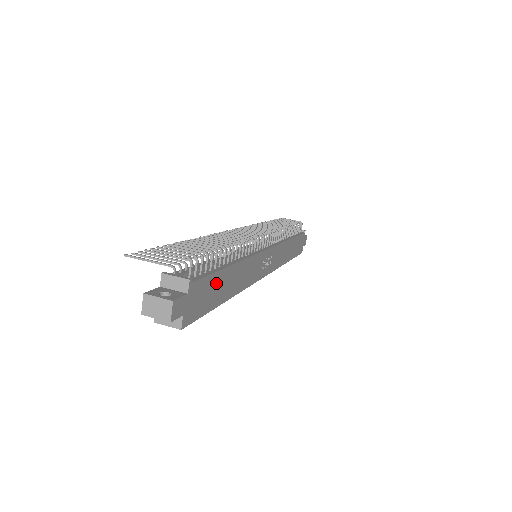
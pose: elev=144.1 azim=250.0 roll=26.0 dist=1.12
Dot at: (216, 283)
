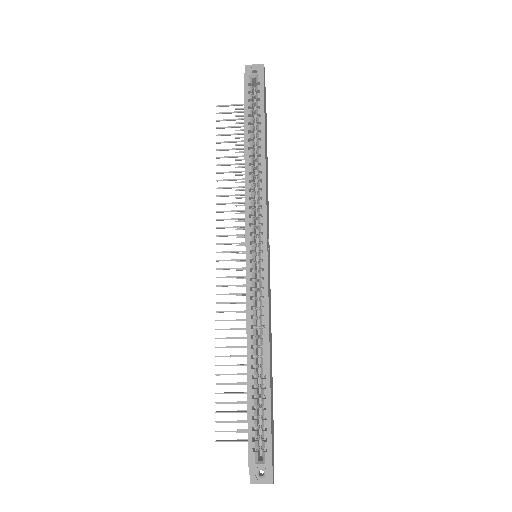
Dot at: (266, 128)
